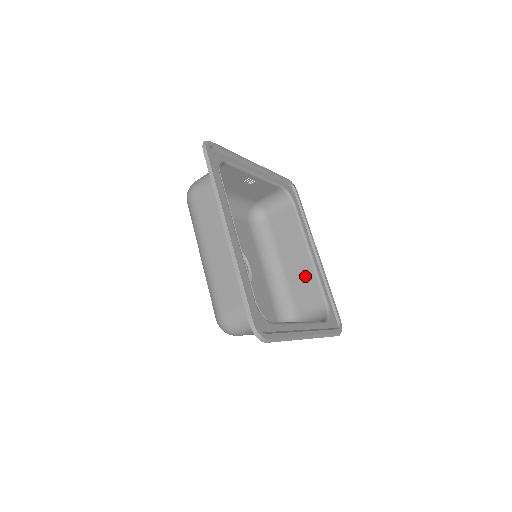
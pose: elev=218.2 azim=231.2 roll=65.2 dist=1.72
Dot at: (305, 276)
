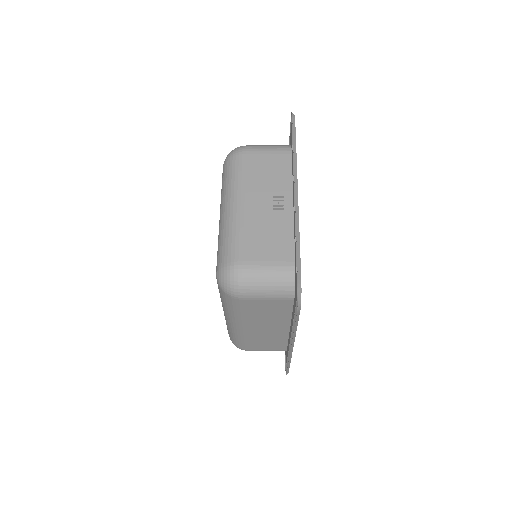
Dot at: occluded
